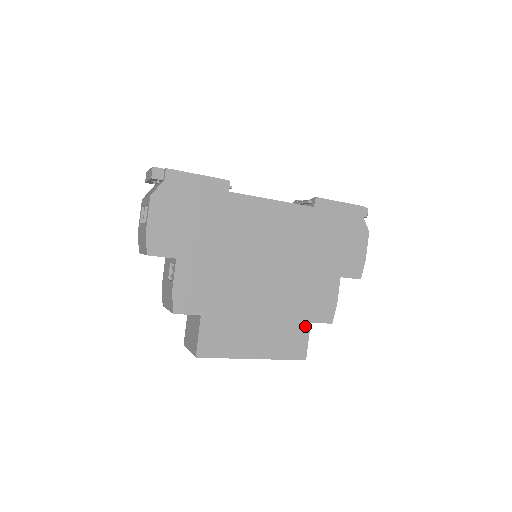
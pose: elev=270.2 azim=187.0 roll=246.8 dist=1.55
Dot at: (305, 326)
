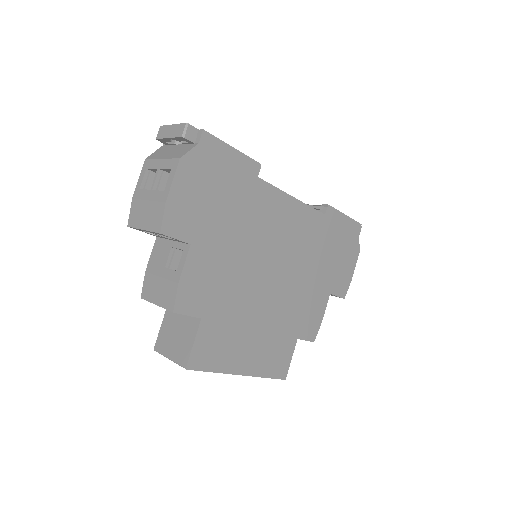
Dot at: (292, 342)
